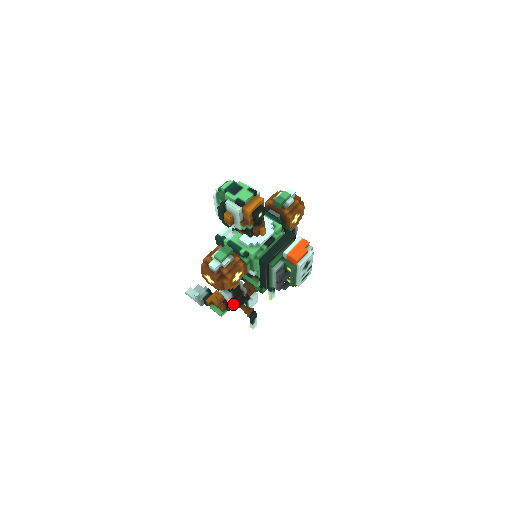
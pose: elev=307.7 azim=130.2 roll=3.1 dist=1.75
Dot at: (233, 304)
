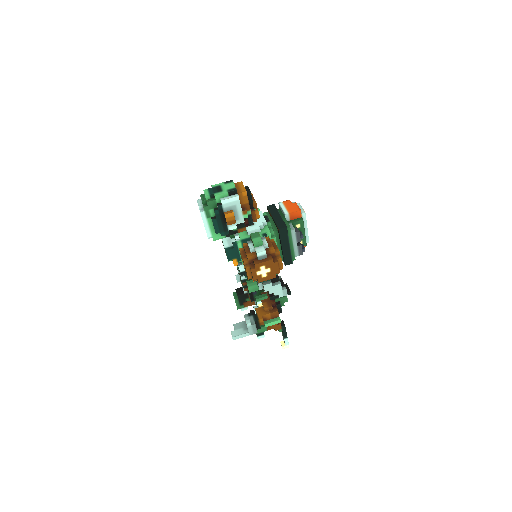
Dot at: (286, 292)
